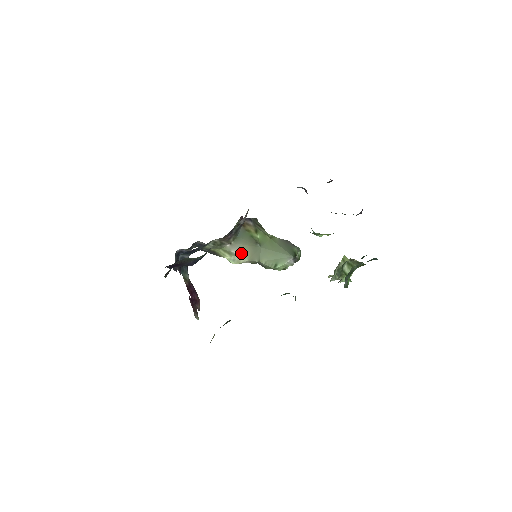
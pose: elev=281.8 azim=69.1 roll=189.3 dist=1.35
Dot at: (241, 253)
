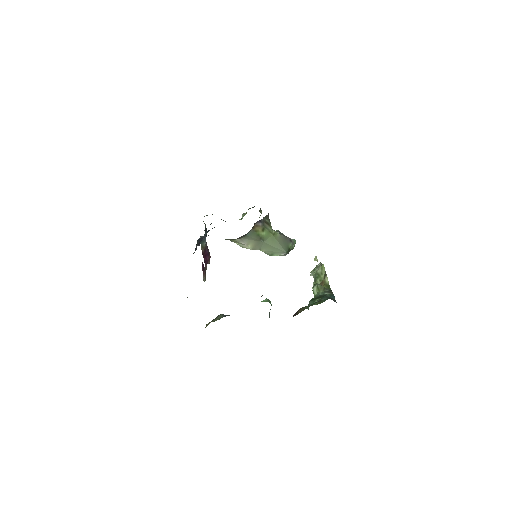
Dot at: (247, 245)
